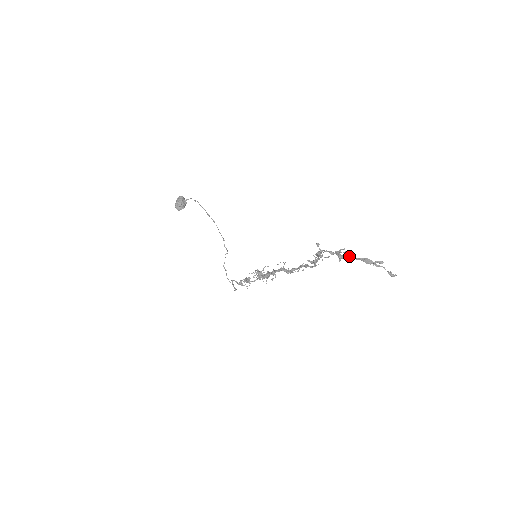
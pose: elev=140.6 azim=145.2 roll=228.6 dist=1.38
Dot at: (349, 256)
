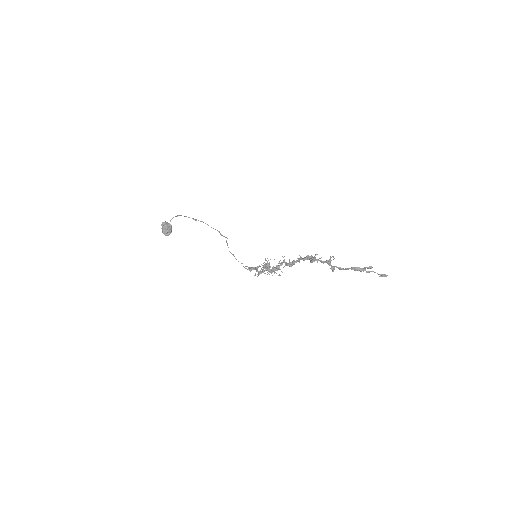
Dot at: (340, 267)
